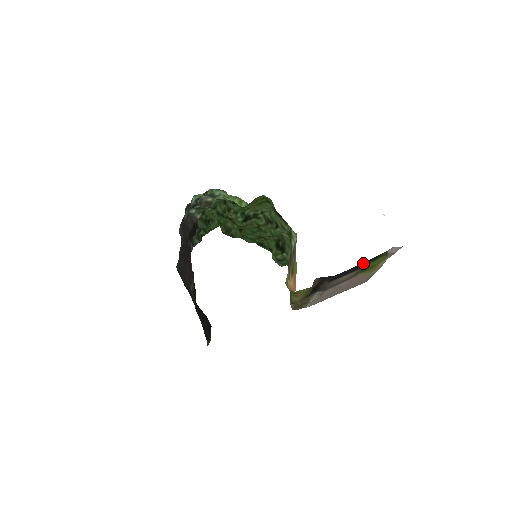
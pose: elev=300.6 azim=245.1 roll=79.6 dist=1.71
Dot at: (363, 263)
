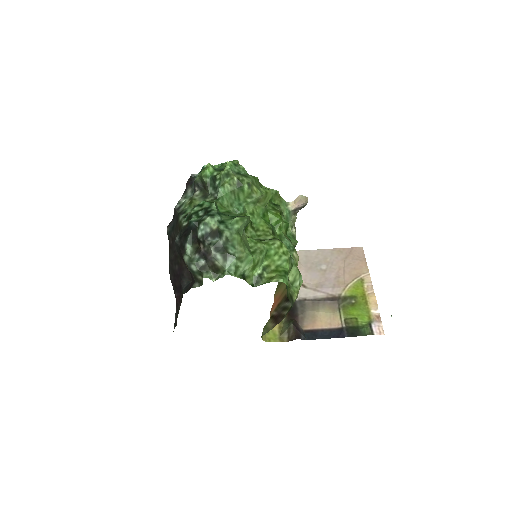
Dot at: (340, 334)
